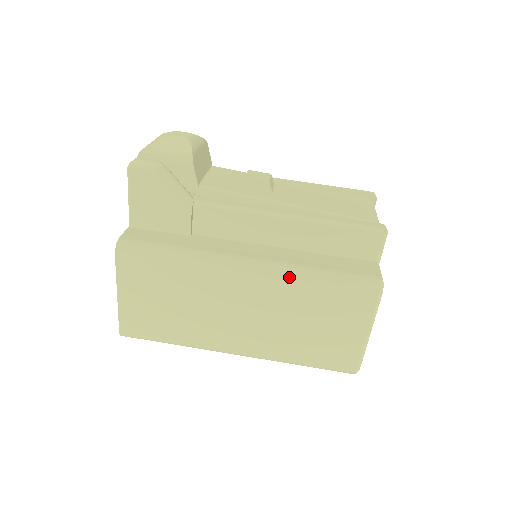
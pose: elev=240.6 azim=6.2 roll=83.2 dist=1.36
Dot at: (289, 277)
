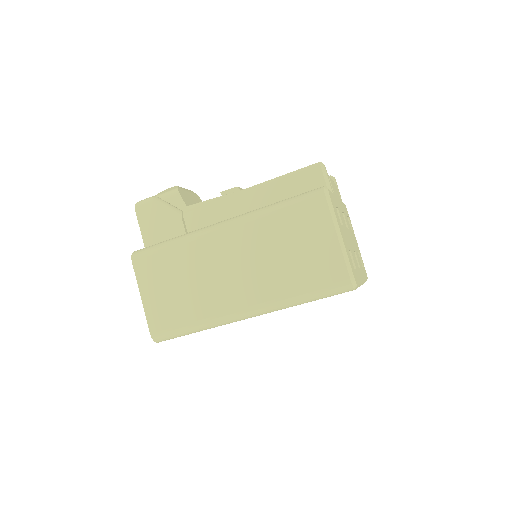
Dot at: (253, 216)
